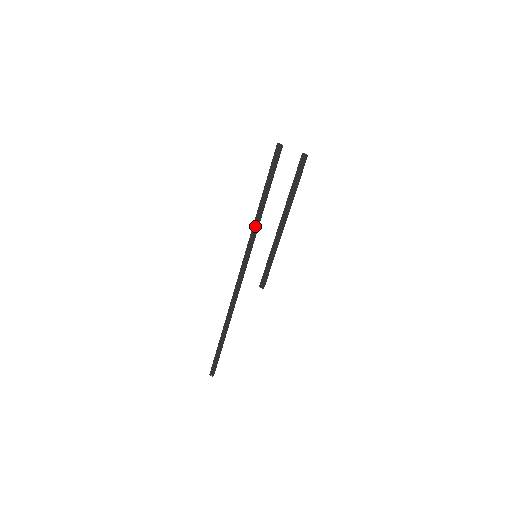
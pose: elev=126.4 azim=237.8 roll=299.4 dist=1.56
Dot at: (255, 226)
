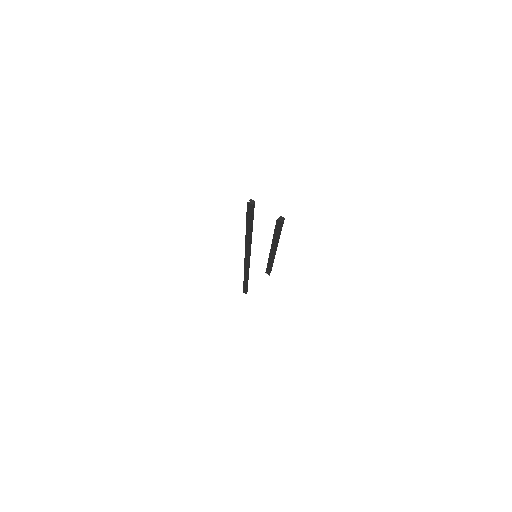
Dot at: (247, 242)
